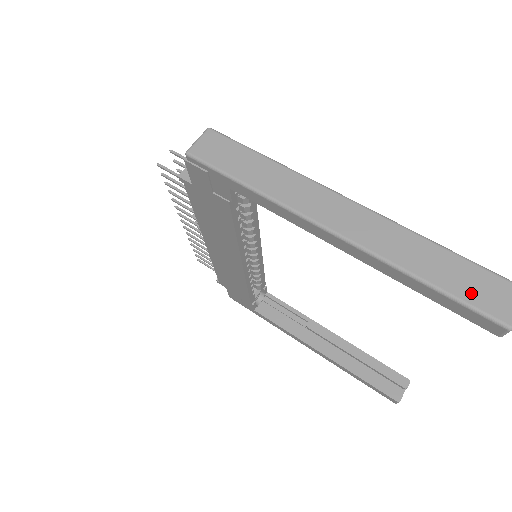
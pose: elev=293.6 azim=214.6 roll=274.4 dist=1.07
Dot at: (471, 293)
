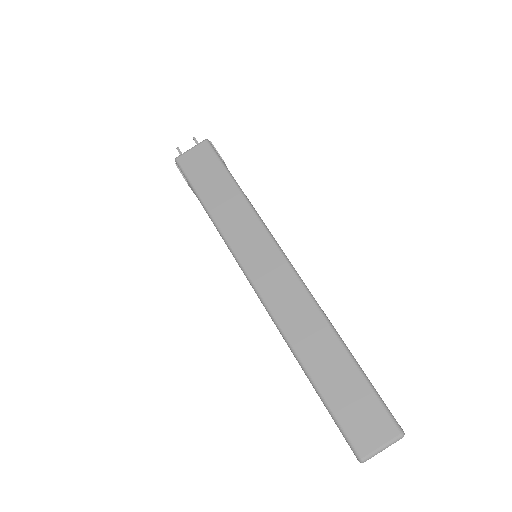
Dot at: (344, 409)
